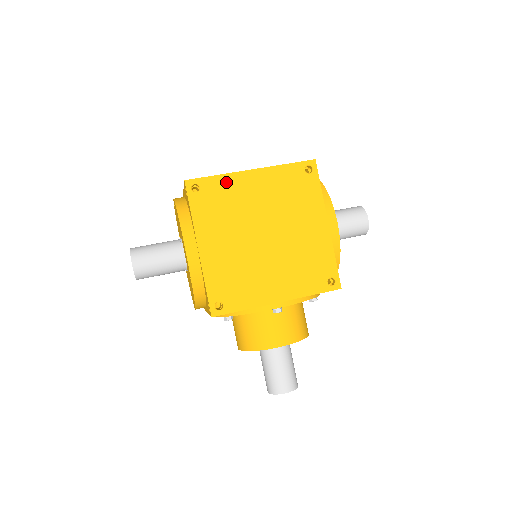
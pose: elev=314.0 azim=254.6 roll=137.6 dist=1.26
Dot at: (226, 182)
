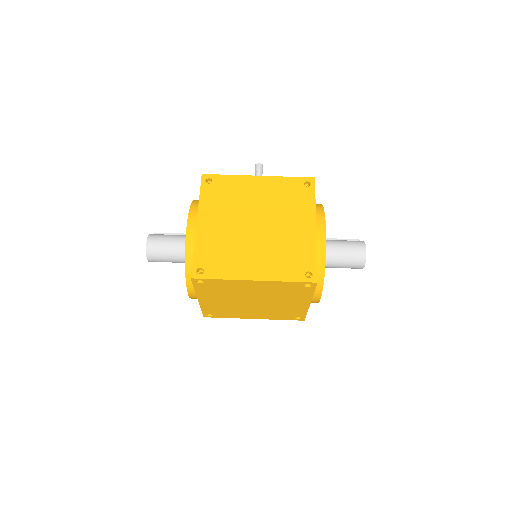
Dot at: (228, 283)
